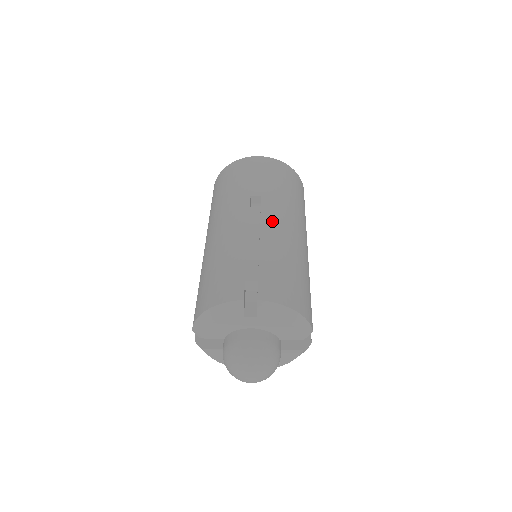
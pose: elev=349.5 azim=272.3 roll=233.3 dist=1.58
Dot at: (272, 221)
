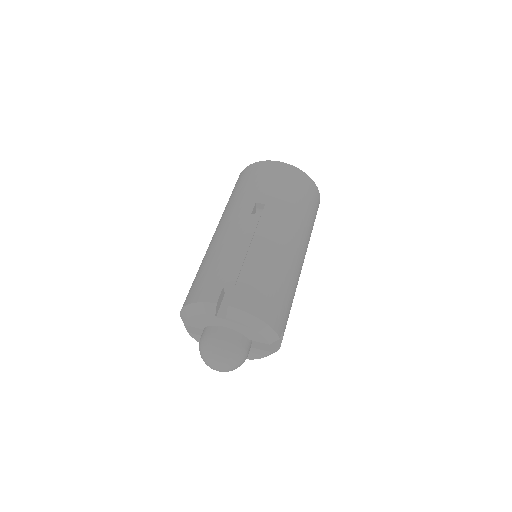
Dot at: (267, 231)
